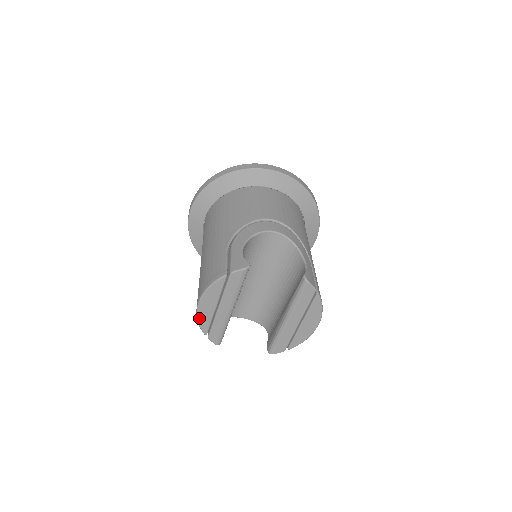
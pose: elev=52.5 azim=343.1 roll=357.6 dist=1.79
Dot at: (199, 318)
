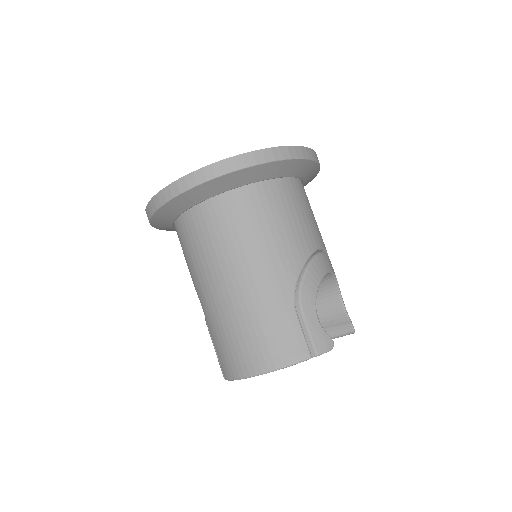
Dot at: occluded
